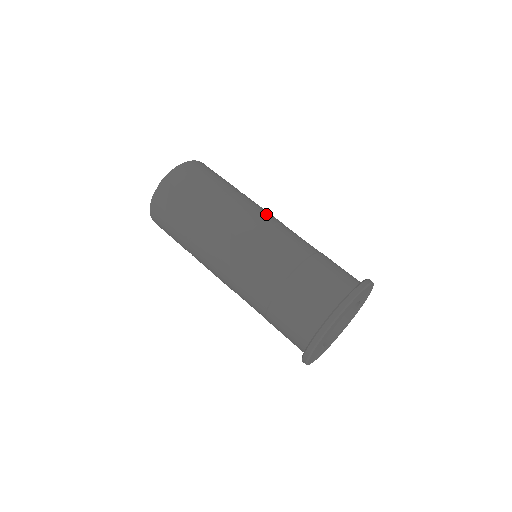
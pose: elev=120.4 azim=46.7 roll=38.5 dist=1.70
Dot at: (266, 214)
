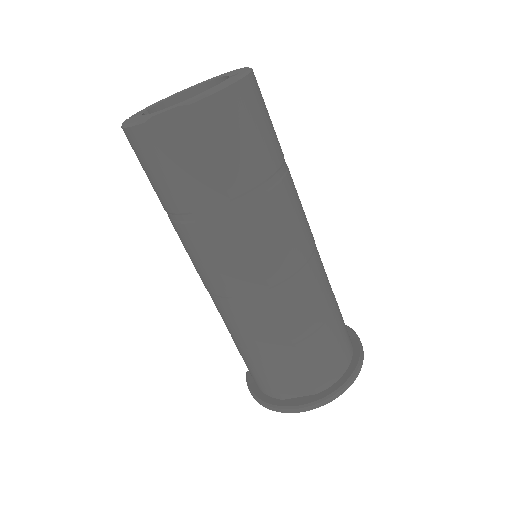
Dot at: (307, 231)
